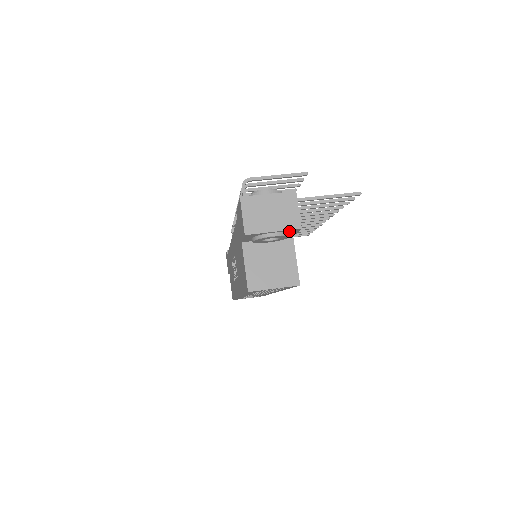
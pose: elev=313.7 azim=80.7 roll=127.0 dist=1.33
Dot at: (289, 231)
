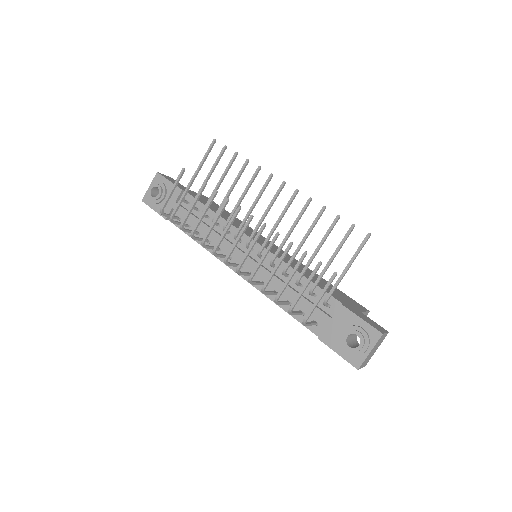
Dot at: occluded
